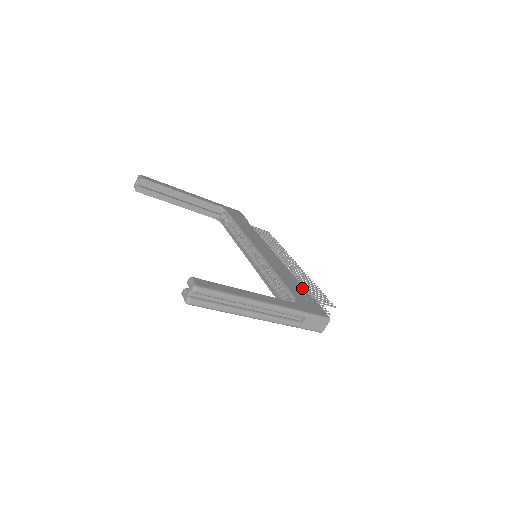
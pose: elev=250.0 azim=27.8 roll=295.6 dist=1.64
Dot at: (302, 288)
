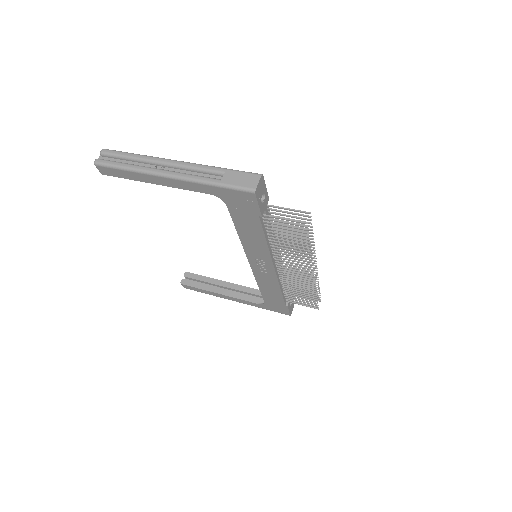
Dot at: occluded
